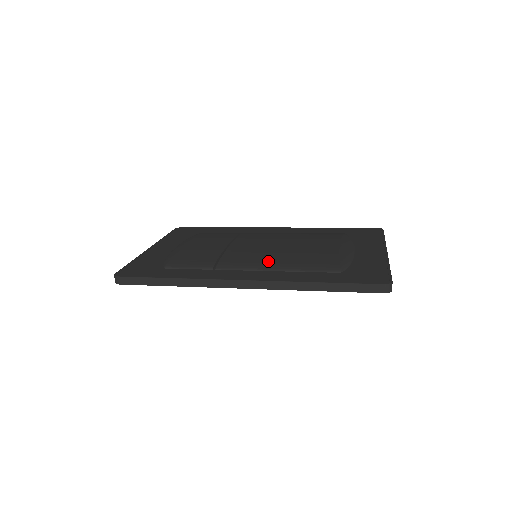
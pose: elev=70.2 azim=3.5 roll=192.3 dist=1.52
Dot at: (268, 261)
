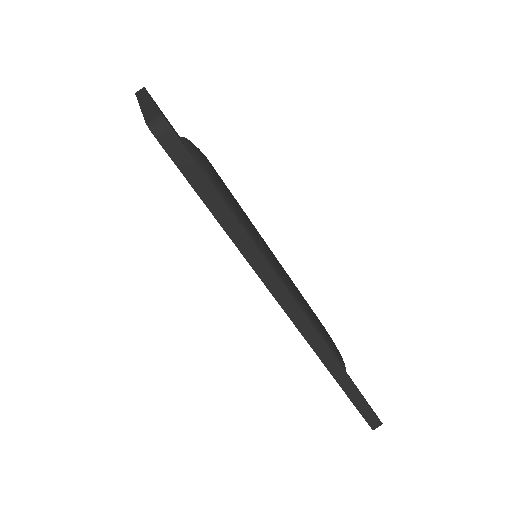
Dot at: (299, 294)
